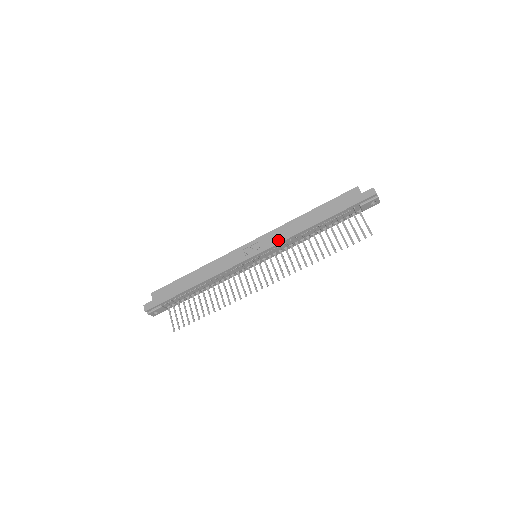
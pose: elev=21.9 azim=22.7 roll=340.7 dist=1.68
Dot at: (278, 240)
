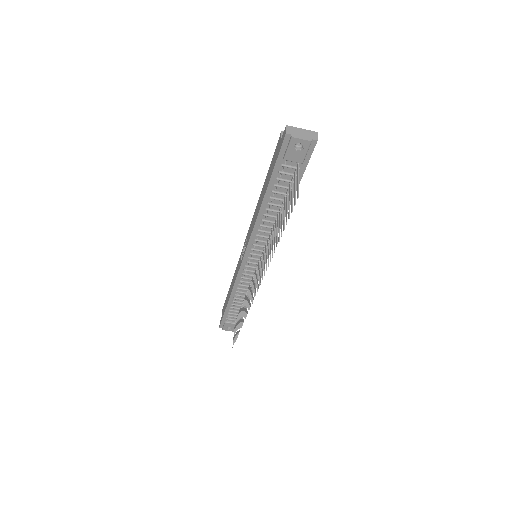
Dot at: (250, 234)
